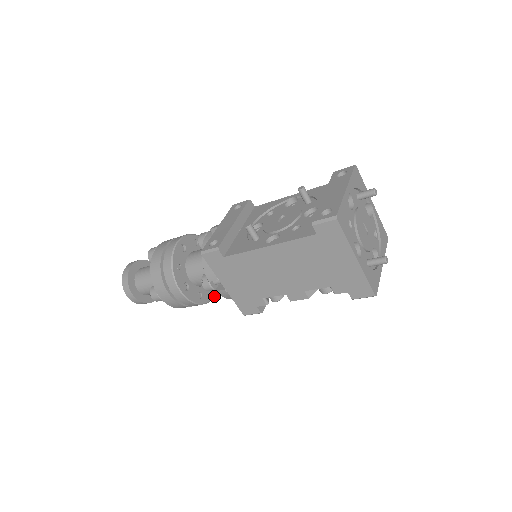
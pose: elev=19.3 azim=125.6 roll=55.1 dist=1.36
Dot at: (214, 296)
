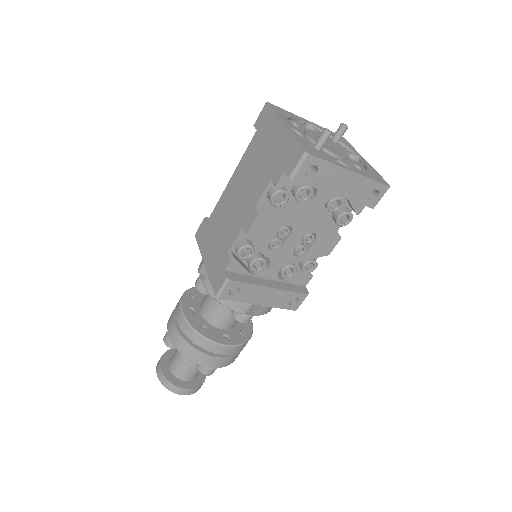
Dot at: (224, 344)
